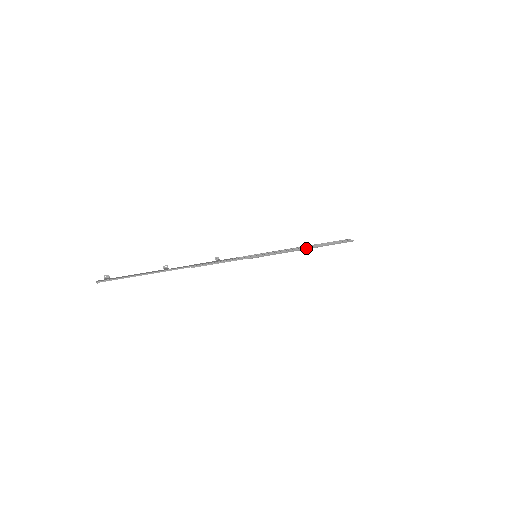
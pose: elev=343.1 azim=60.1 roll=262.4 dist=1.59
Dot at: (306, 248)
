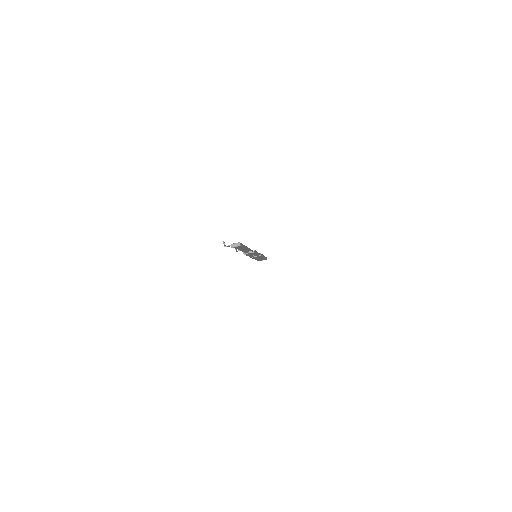
Dot at: occluded
